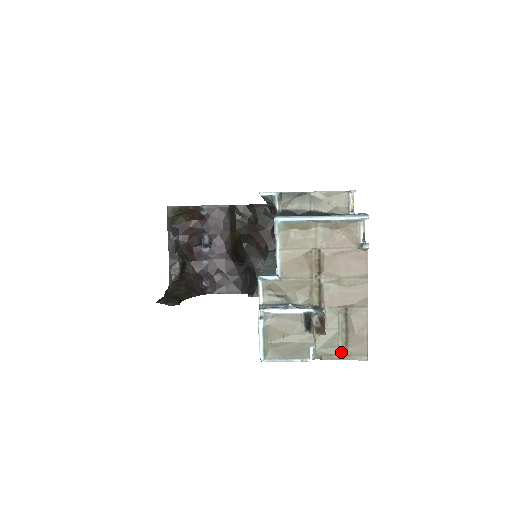
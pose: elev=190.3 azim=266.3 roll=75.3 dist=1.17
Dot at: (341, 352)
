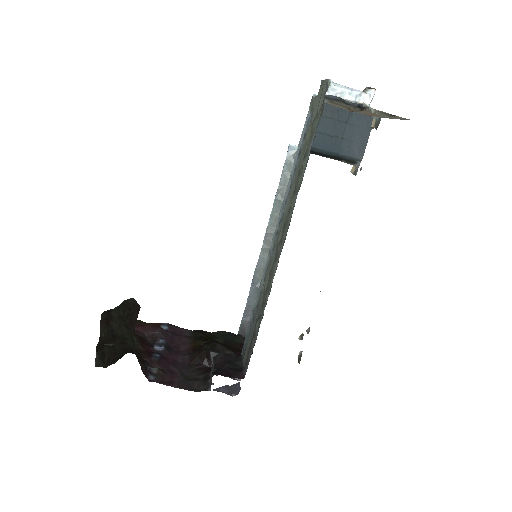
Dot at: (389, 115)
